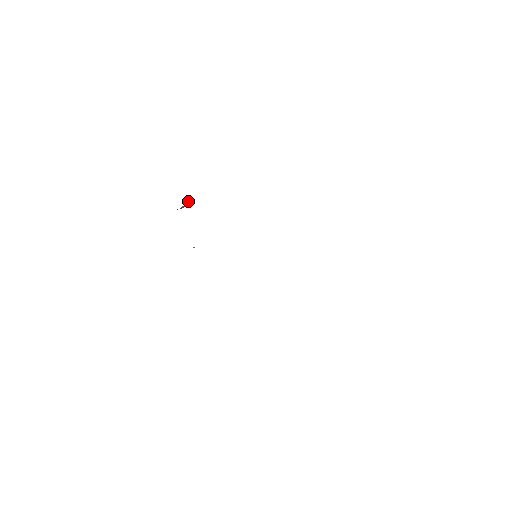
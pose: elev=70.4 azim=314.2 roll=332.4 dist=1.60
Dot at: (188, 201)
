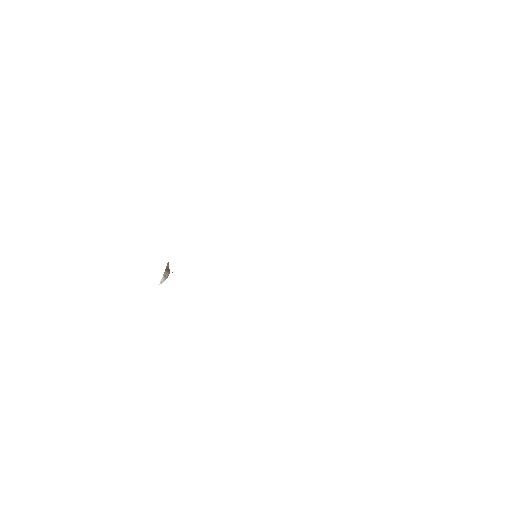
Dot at: (168, 268)
